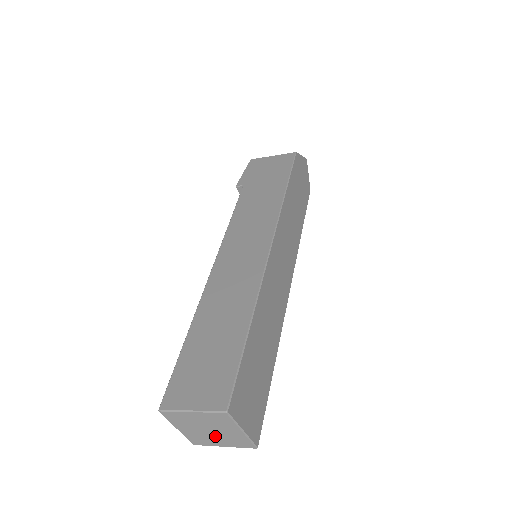
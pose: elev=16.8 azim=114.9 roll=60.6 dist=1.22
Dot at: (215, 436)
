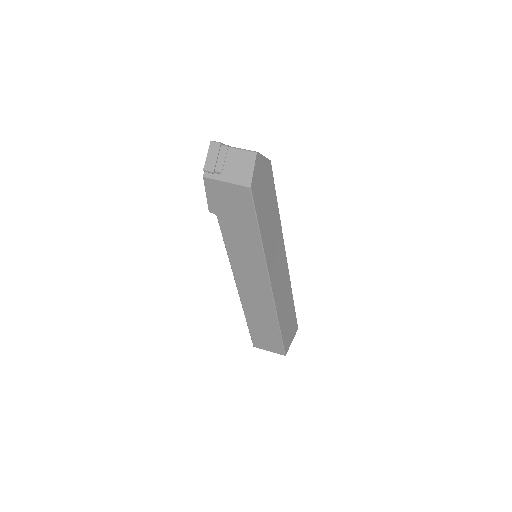
Dot at: occluded
